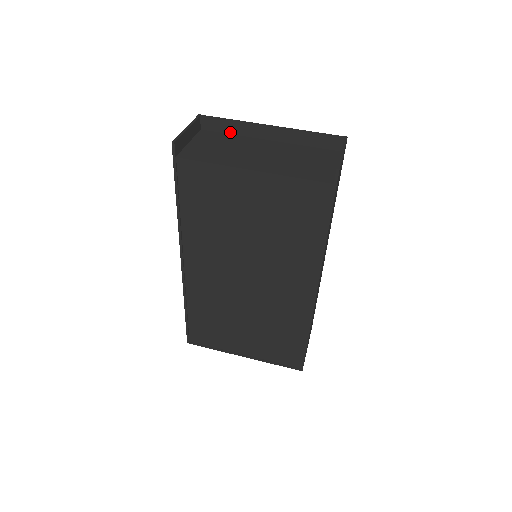
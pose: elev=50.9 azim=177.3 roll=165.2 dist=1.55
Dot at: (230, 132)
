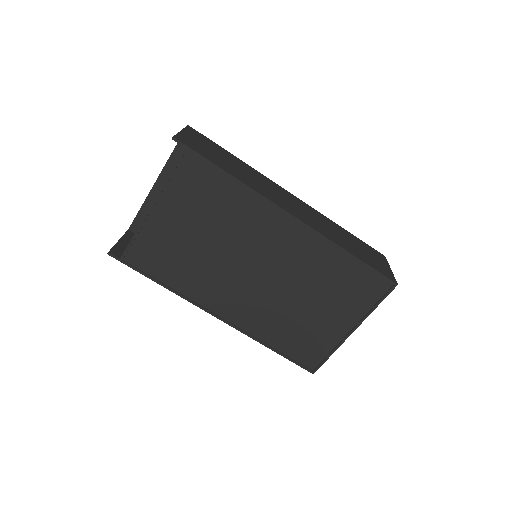
Dot at: occluded
